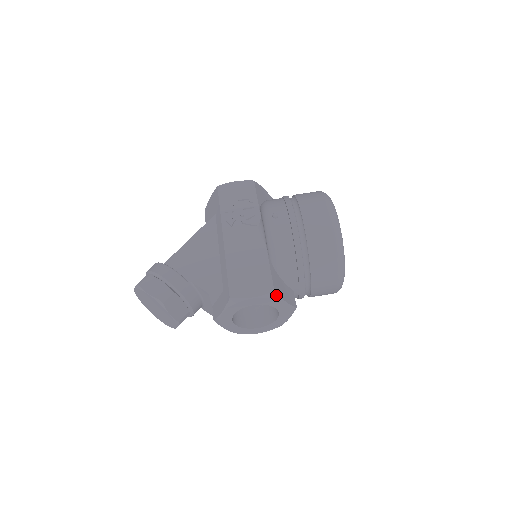
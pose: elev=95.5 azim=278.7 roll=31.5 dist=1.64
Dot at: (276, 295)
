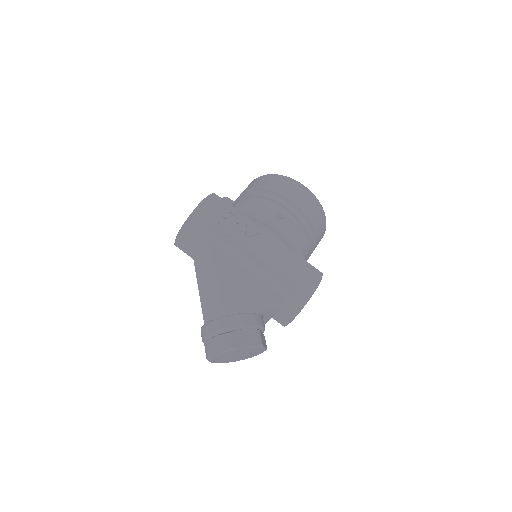
Dot at: (322, 275)
